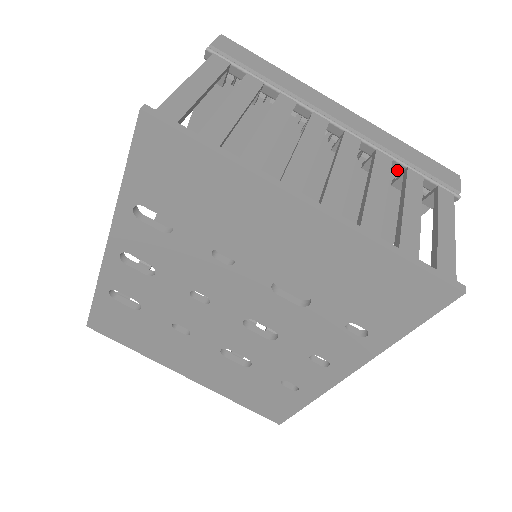
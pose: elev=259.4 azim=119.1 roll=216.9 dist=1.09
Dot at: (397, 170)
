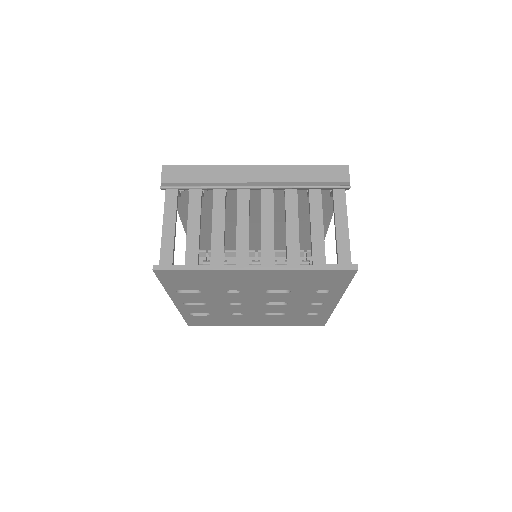
Dot at: (305, 189)
